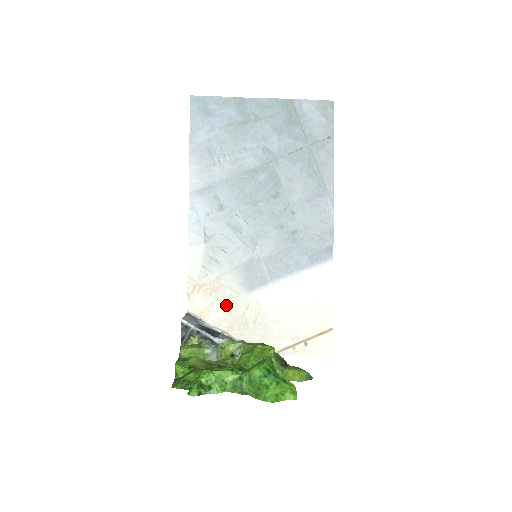
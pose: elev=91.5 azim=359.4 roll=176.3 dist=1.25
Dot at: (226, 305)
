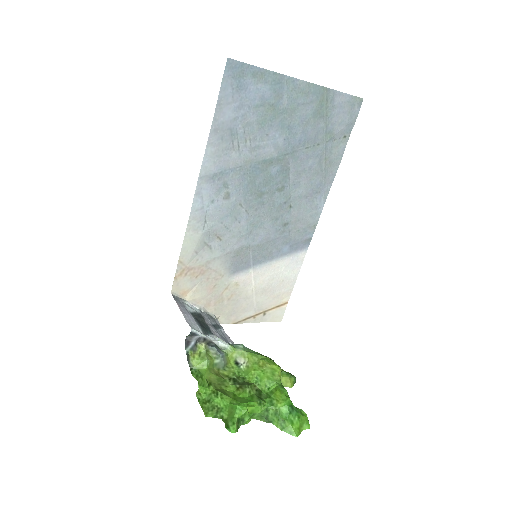
Dot at: (209, 286)
